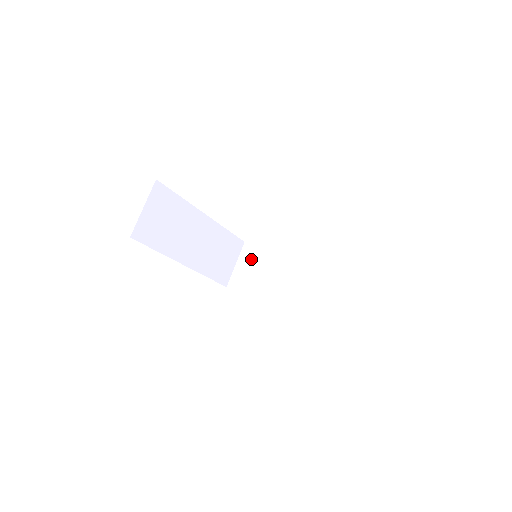
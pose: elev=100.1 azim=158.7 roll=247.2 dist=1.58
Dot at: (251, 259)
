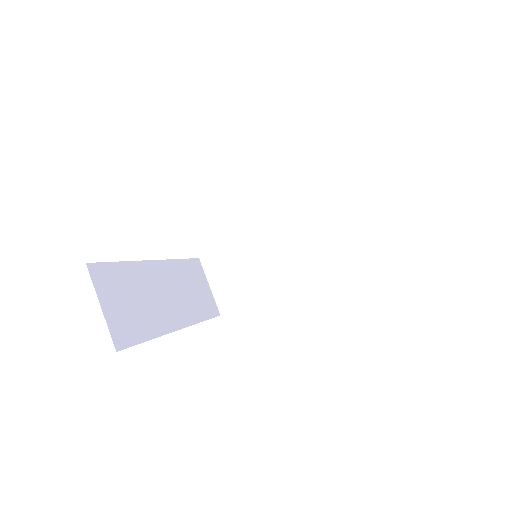
Dot at: (222, 269)
